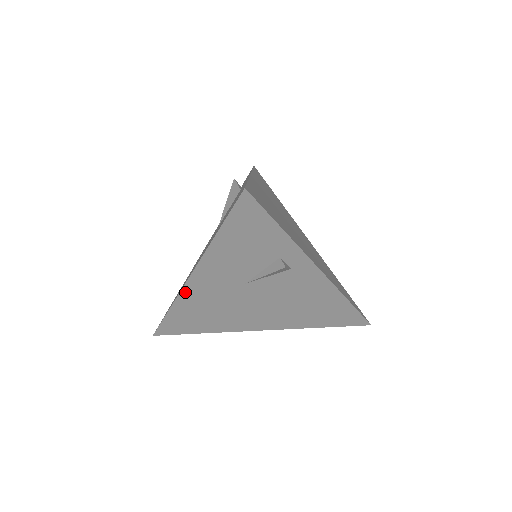
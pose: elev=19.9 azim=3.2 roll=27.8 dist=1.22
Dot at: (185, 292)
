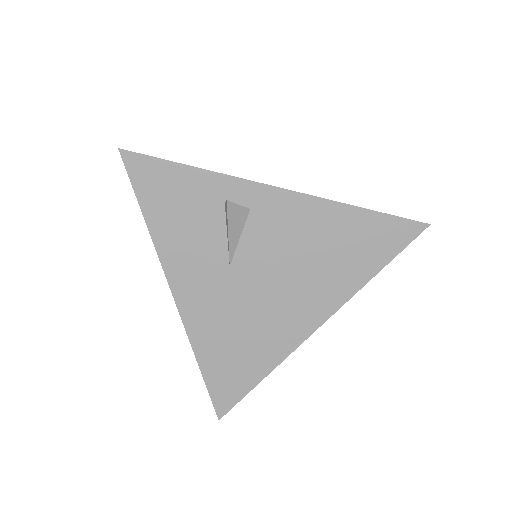
Dot at: (189, 323)
